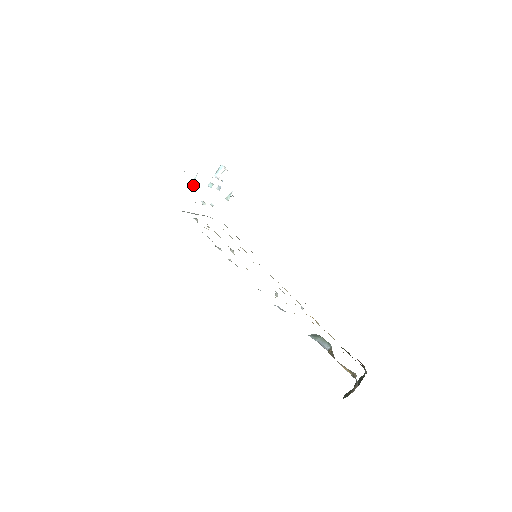
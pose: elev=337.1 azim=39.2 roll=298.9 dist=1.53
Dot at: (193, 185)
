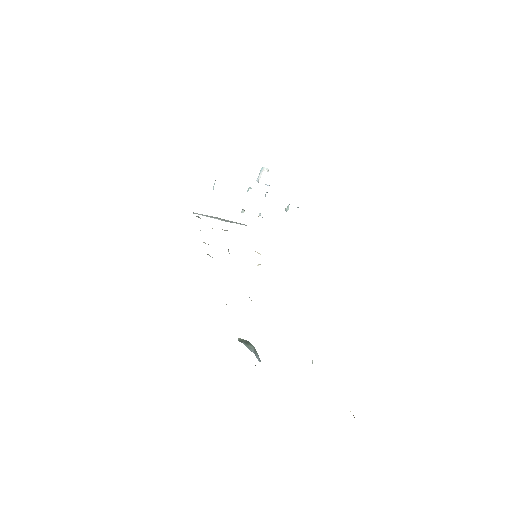
Dot at: occluded
